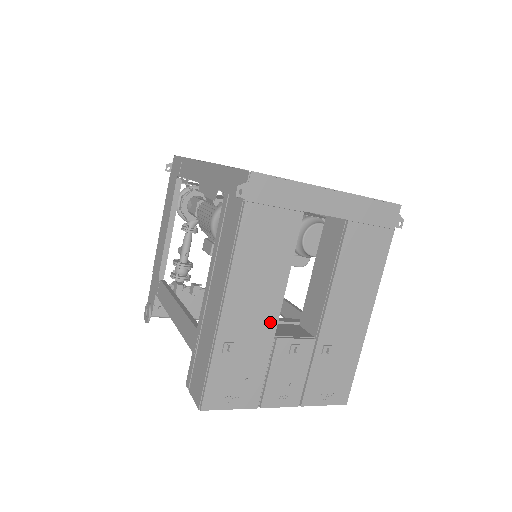
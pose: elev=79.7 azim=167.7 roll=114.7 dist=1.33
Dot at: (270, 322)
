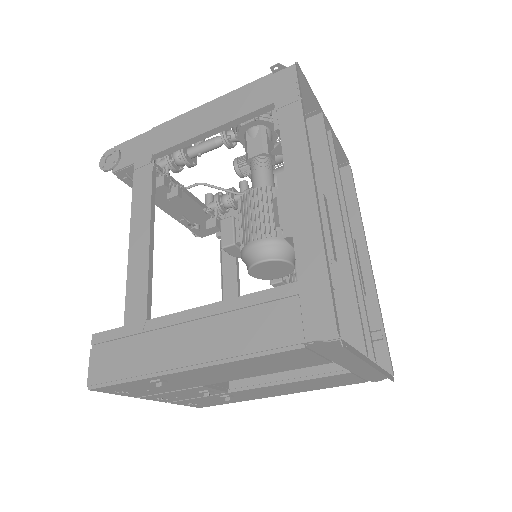
Dot at: (211, 382)
